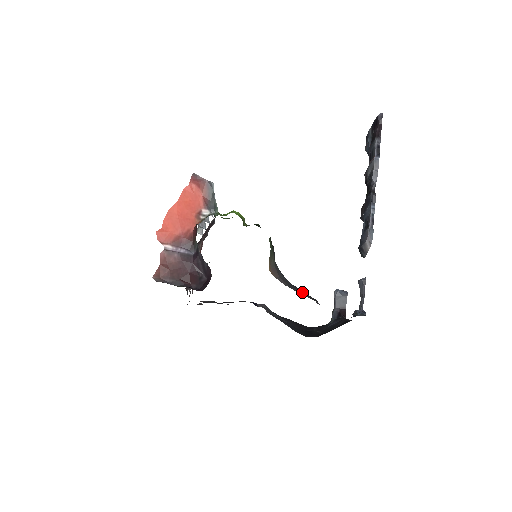
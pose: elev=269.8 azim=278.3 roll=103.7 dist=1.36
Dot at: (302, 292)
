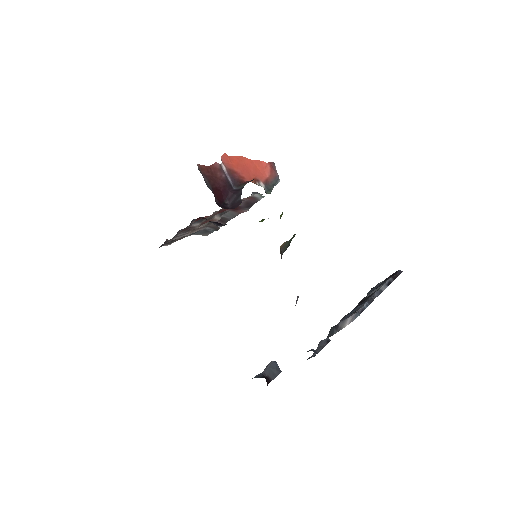
Dot at: occluded
